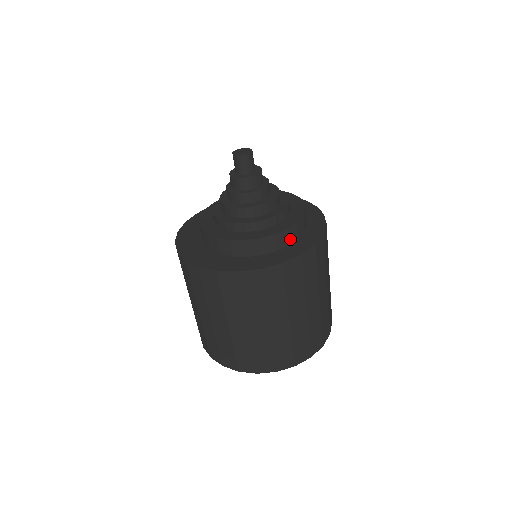
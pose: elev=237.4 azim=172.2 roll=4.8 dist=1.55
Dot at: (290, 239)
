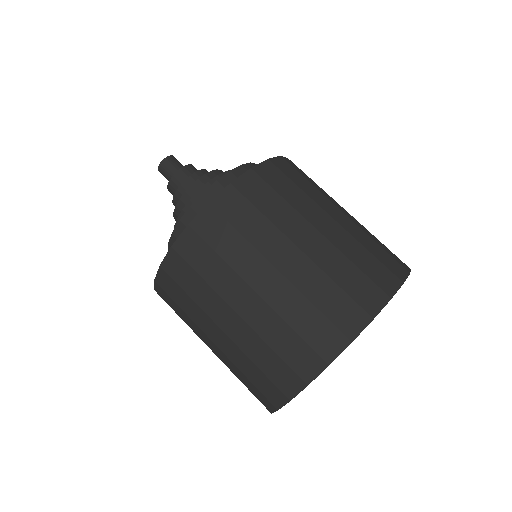
Dot at: occluded
